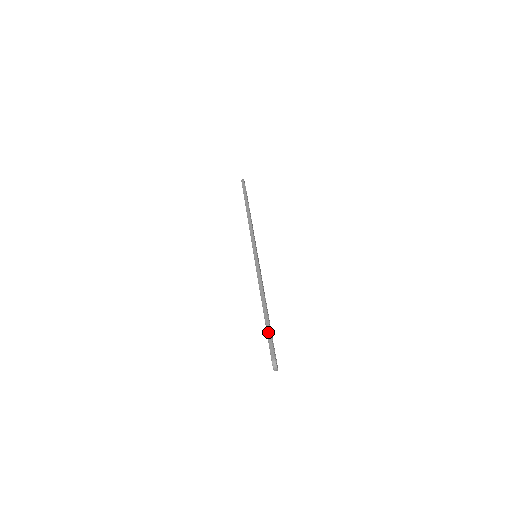
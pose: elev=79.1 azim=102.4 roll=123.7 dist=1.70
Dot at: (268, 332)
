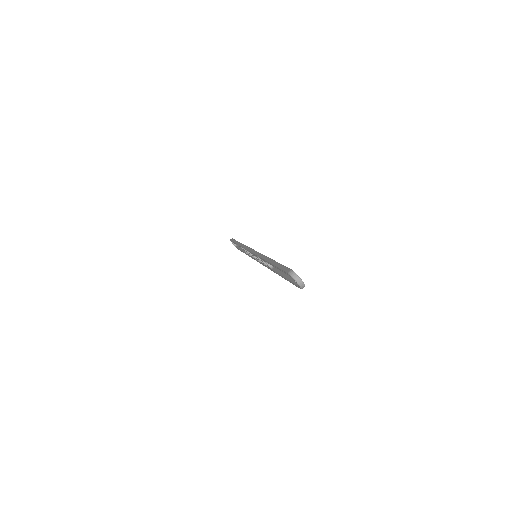
Dot at: (278, 266)
